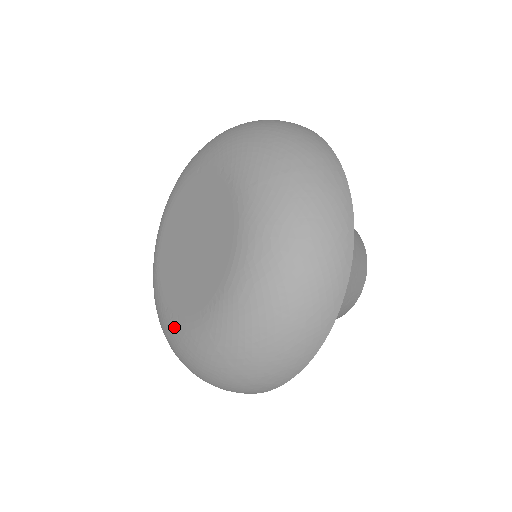
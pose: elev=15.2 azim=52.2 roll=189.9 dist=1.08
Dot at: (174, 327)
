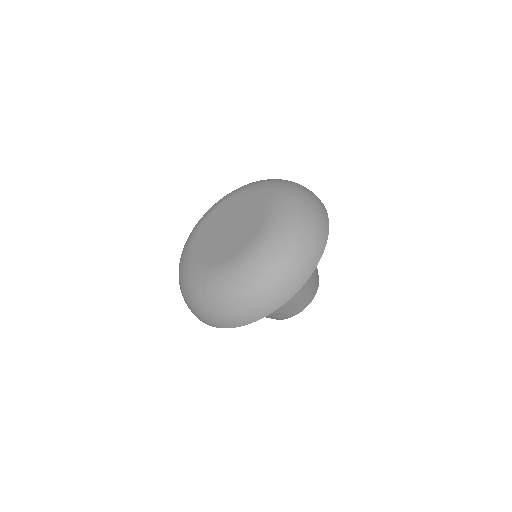
Dot at: (248, 252)
